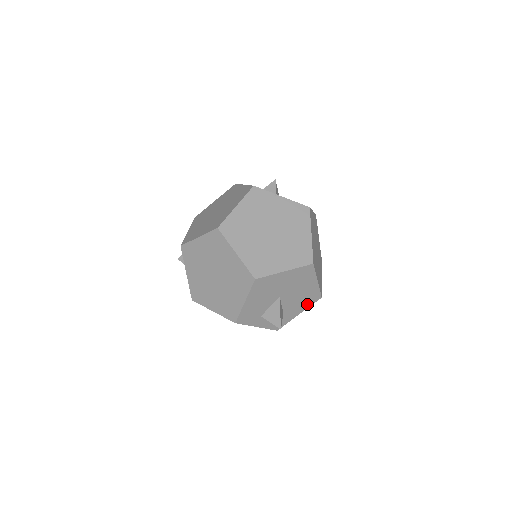
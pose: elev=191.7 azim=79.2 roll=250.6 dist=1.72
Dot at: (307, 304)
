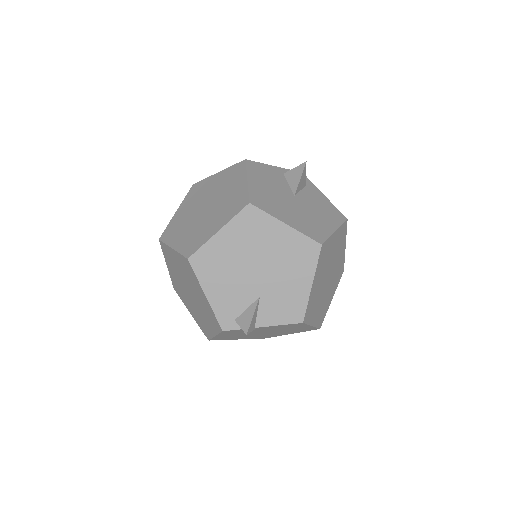
Dot at: occluded
